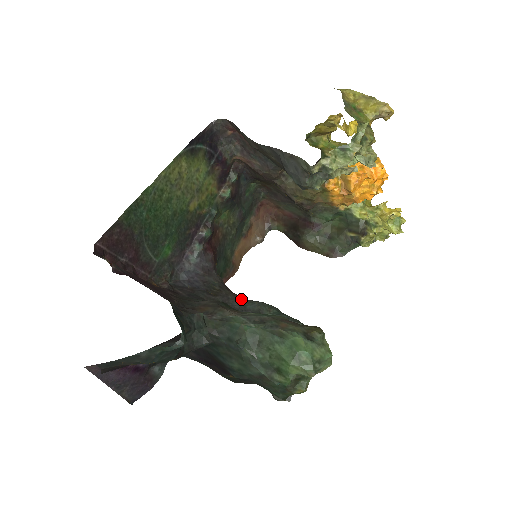
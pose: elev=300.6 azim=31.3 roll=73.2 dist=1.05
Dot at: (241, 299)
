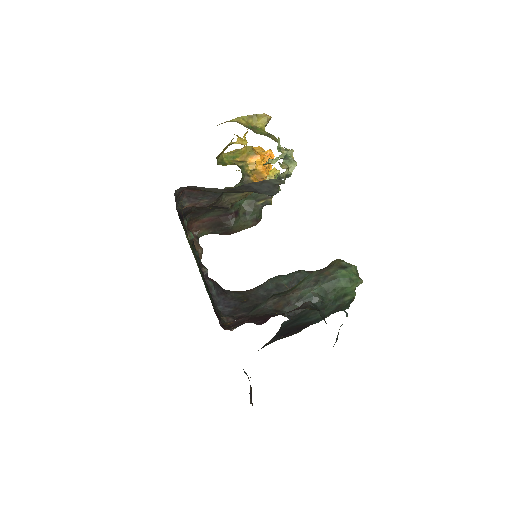
Dot at: (259, 289)
